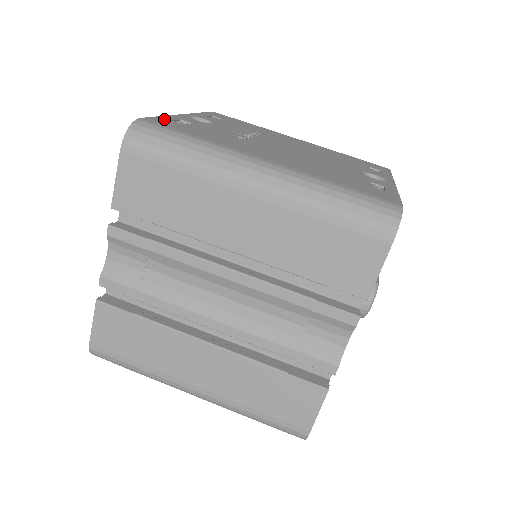
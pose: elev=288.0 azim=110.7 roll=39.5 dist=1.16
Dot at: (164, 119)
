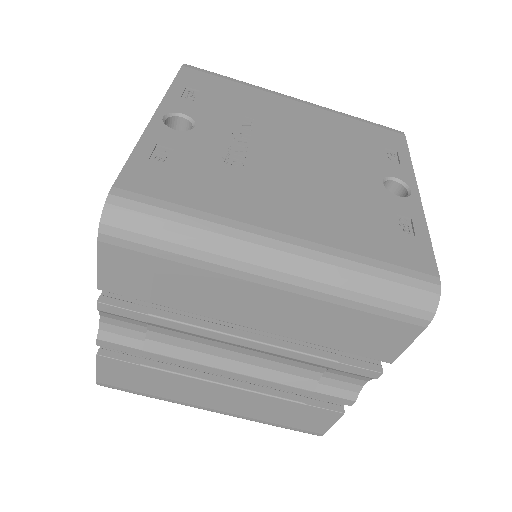
Dot at: (139, 163)
